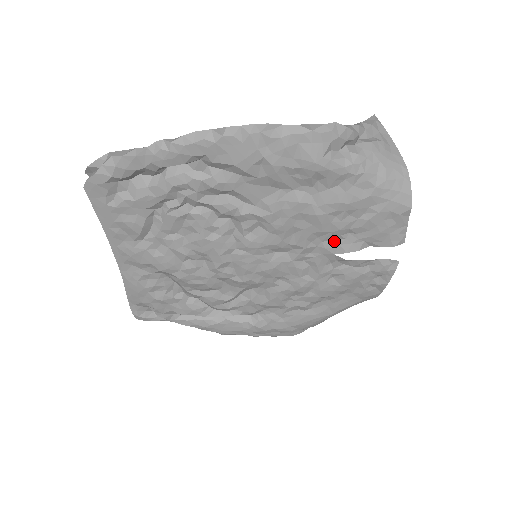
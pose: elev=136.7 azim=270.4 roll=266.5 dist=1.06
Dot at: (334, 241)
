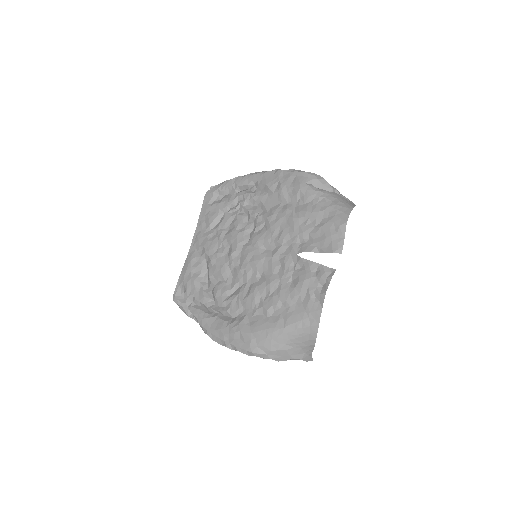
Dot at: (299, 245)
